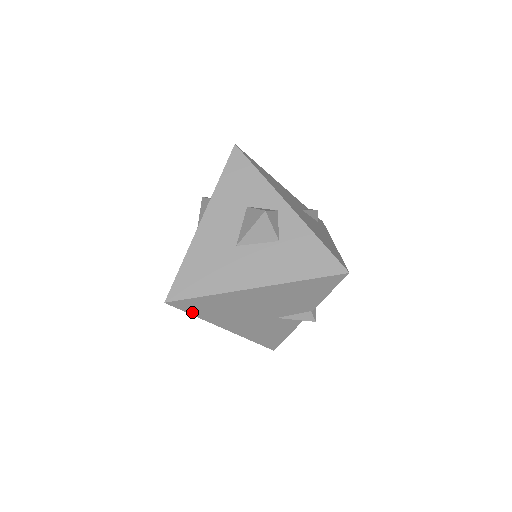
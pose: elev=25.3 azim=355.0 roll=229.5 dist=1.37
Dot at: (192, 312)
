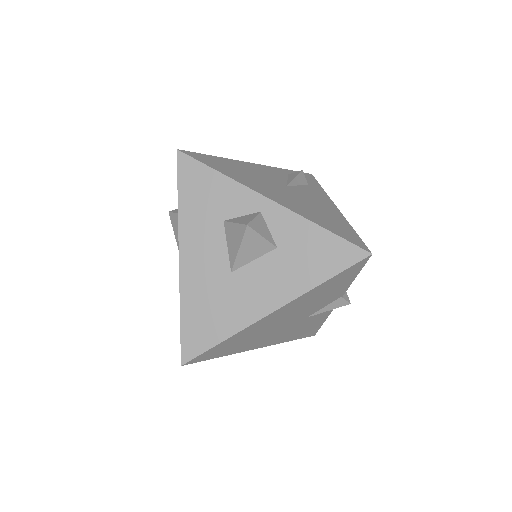
Dot at: (215, 356)
